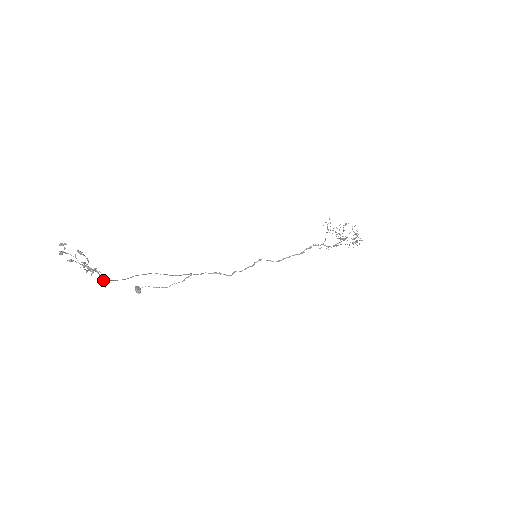
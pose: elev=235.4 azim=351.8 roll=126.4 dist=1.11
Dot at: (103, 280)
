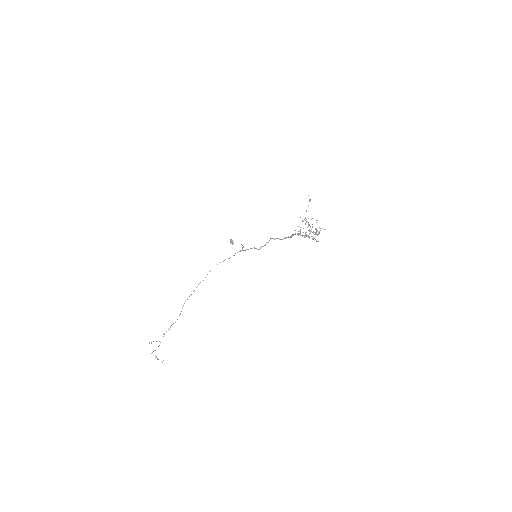
Dot at: (190, 295)
